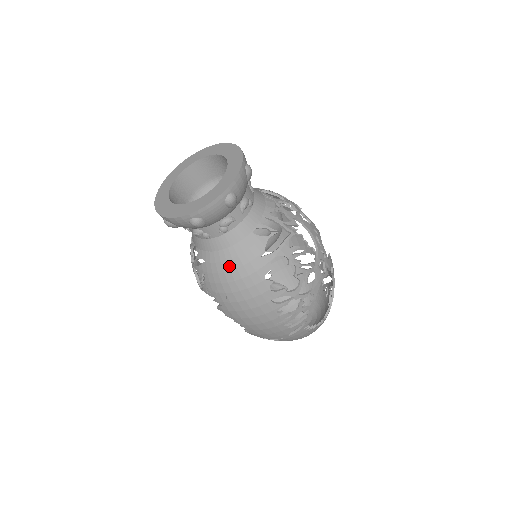
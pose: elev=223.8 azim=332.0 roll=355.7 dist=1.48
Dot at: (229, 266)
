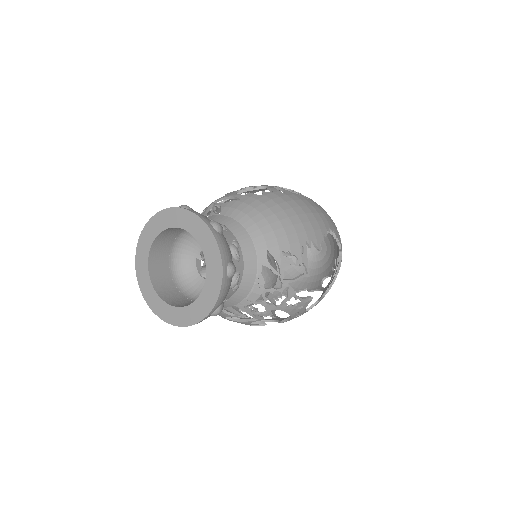
Dot at: occluded
